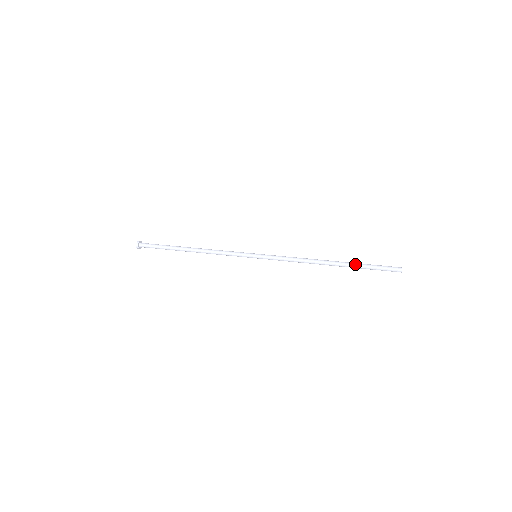
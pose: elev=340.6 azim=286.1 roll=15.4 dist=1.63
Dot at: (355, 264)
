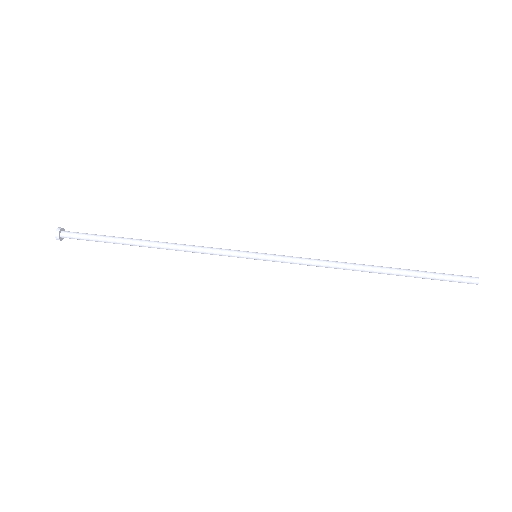
Dot at: (410, 275)
